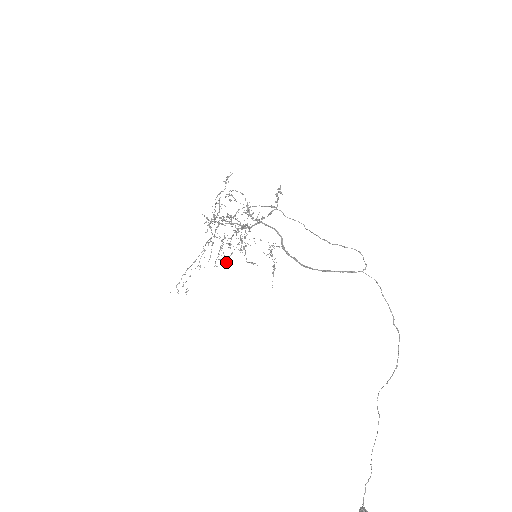
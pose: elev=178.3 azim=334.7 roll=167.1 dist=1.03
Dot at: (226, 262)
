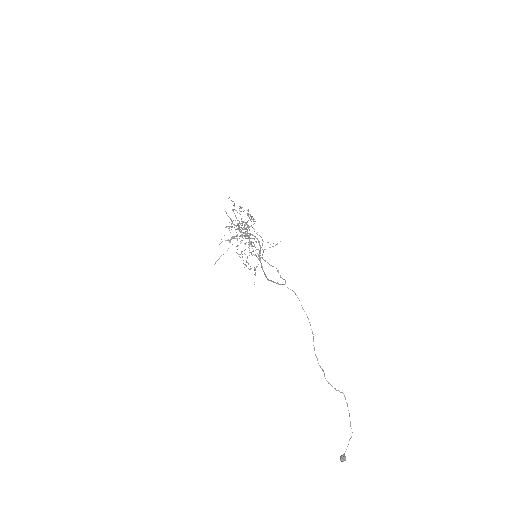
Dot at: occluded
